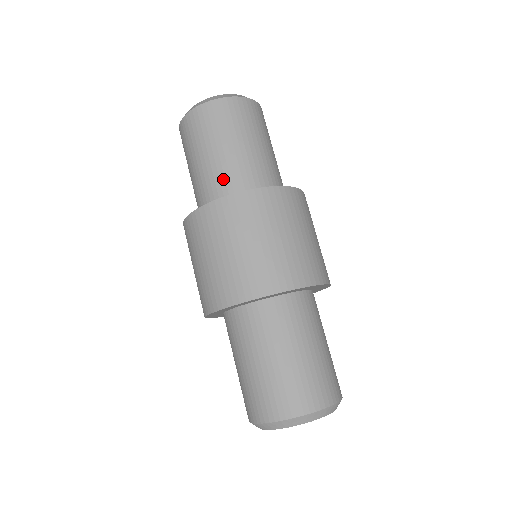
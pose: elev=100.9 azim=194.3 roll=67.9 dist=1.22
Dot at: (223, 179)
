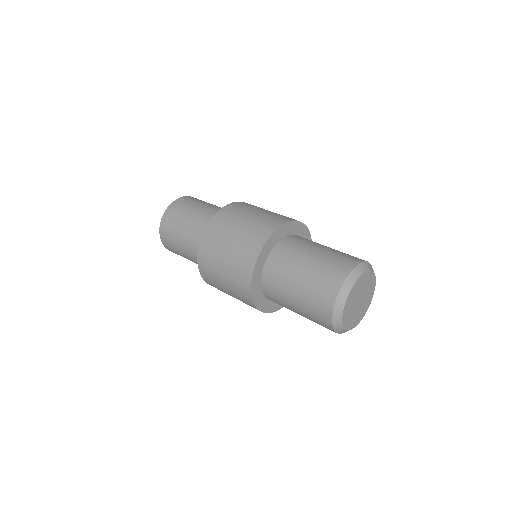
Dot at: occluded
